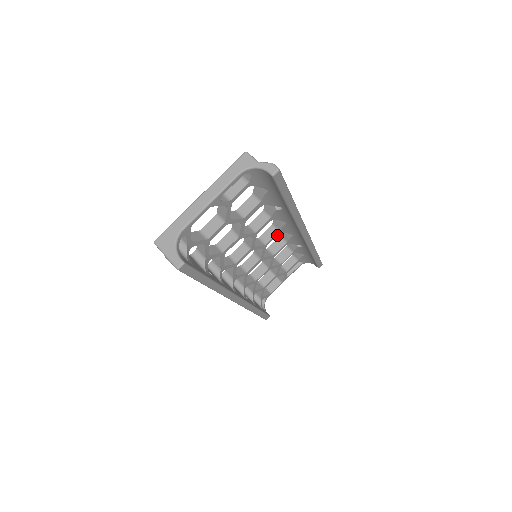
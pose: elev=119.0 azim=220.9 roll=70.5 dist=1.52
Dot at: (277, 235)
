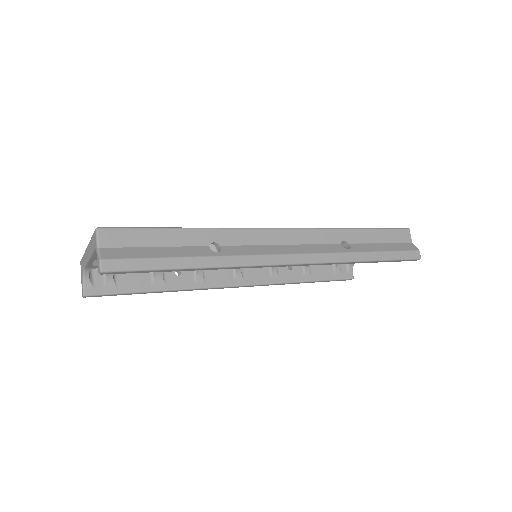
Dot at: occluded
